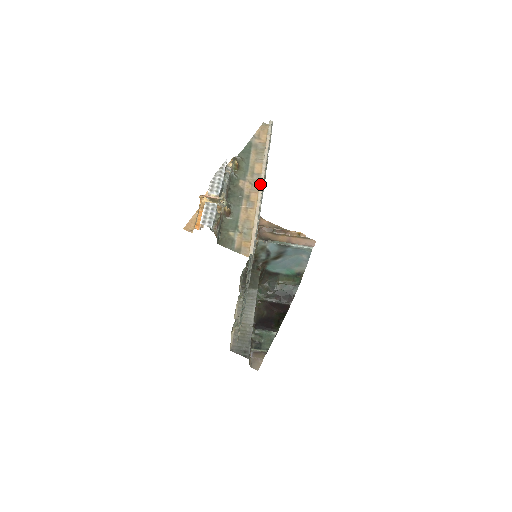
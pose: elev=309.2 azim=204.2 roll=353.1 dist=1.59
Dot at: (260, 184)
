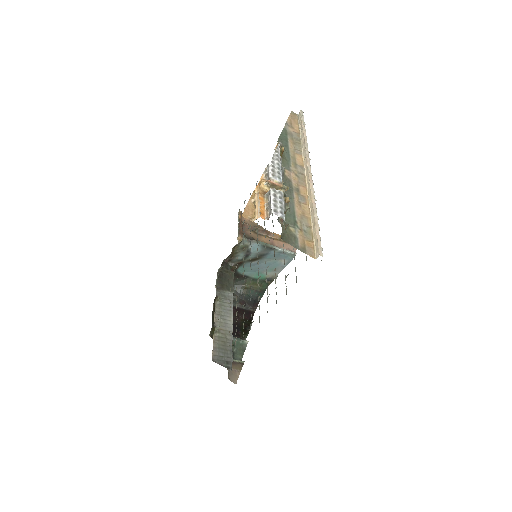
Dot at: (309, 178)
